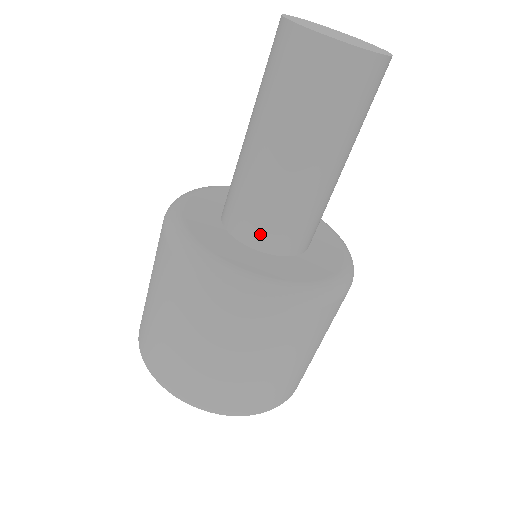
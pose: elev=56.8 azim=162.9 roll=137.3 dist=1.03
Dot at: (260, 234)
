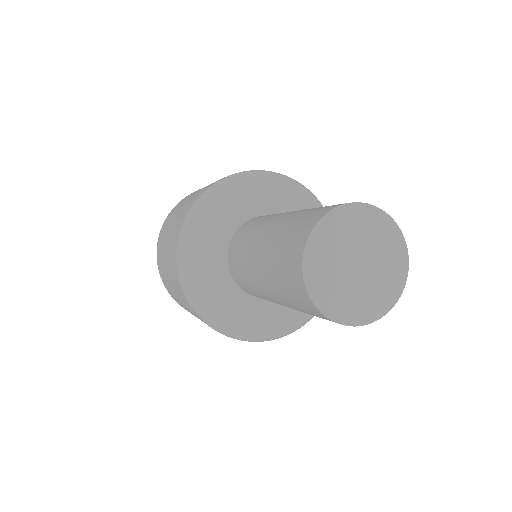
Dot at: occluded
